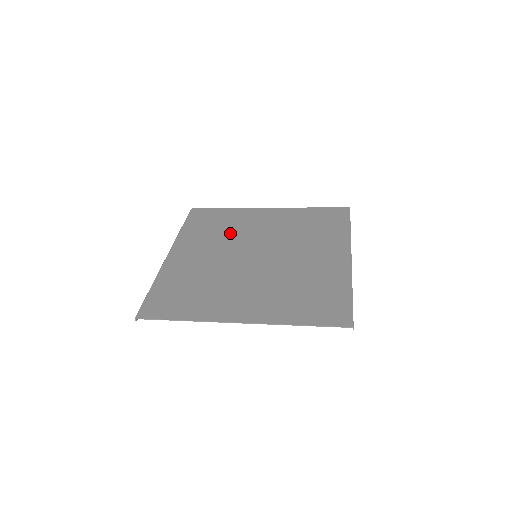
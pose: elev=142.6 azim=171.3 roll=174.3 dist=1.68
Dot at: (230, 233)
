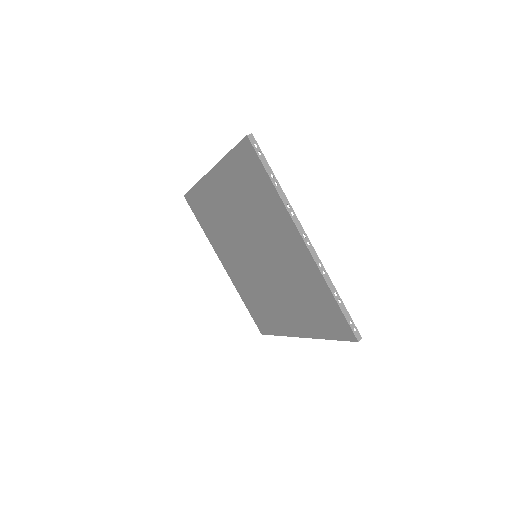
Dot at: (223, 227)
